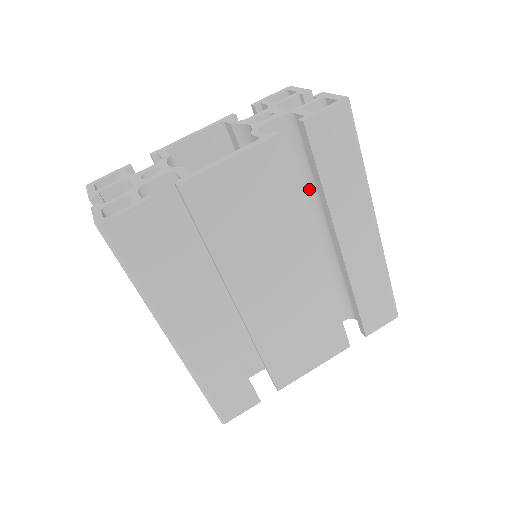
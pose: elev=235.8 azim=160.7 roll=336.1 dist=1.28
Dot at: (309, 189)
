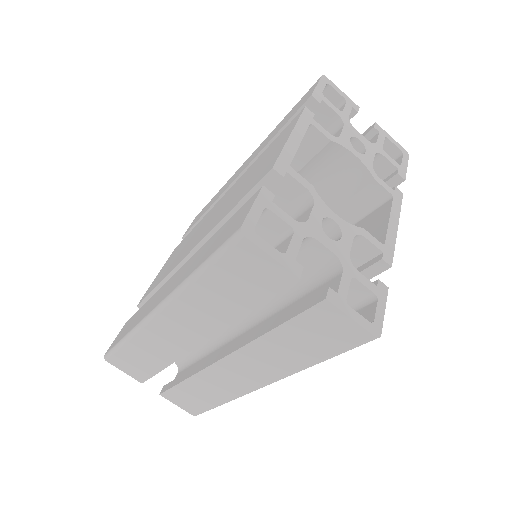
Dot at: occluded
